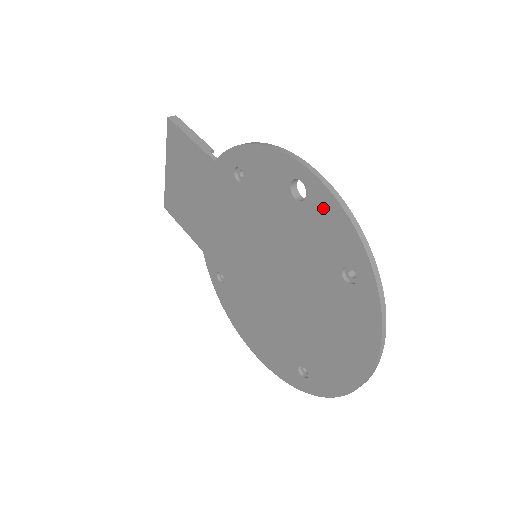
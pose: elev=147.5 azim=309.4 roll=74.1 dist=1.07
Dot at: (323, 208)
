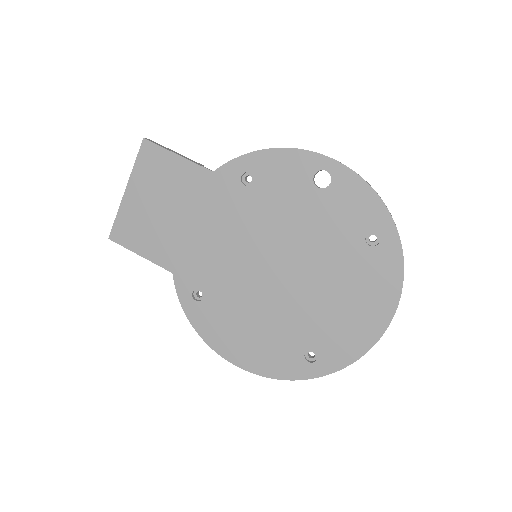
Dot at: (349, 189)
